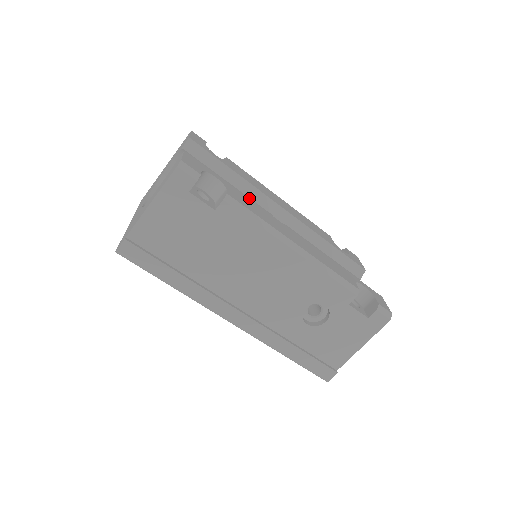
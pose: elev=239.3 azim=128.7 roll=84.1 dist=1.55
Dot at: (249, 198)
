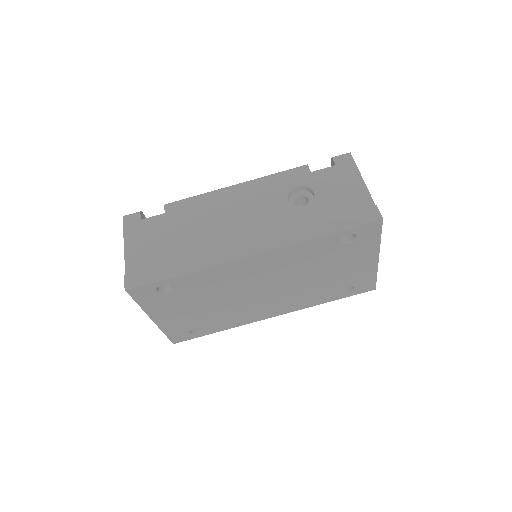
Dot at: occluded
